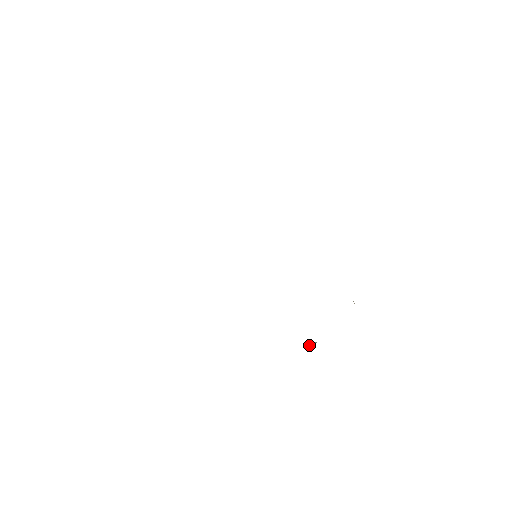
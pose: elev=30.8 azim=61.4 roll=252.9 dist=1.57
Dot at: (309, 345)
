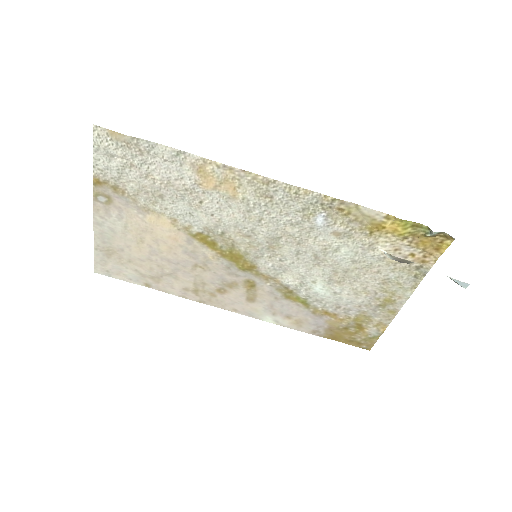
Dot at: (389, 255)
